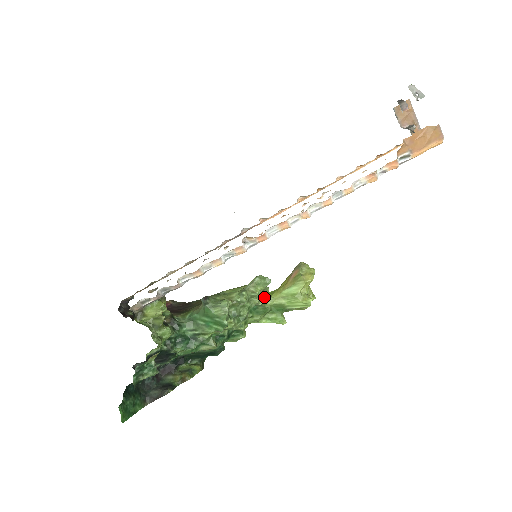
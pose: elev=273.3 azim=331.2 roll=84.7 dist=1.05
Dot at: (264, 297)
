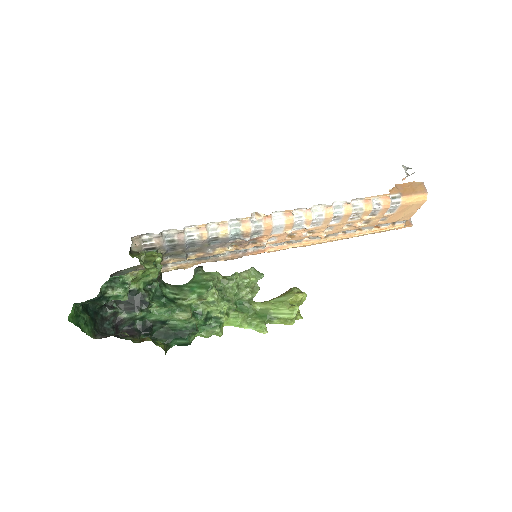
Dot at: (253, 293)
